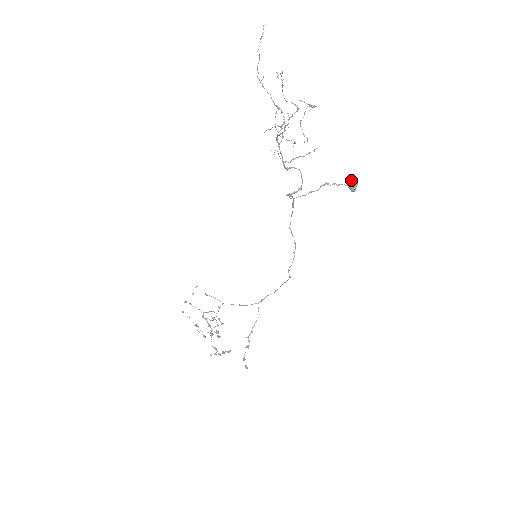
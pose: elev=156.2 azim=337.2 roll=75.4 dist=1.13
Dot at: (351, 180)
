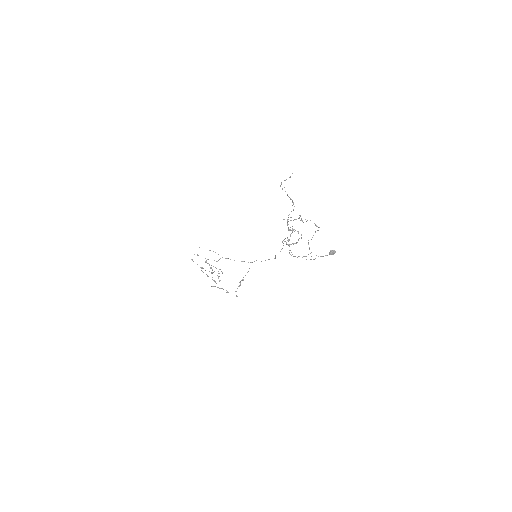
Dot at: (332, 251)
